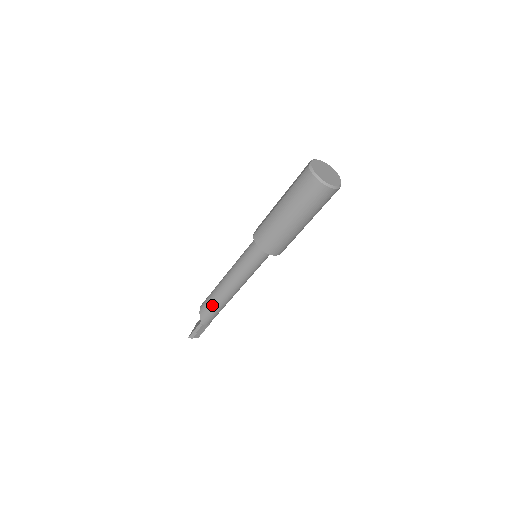
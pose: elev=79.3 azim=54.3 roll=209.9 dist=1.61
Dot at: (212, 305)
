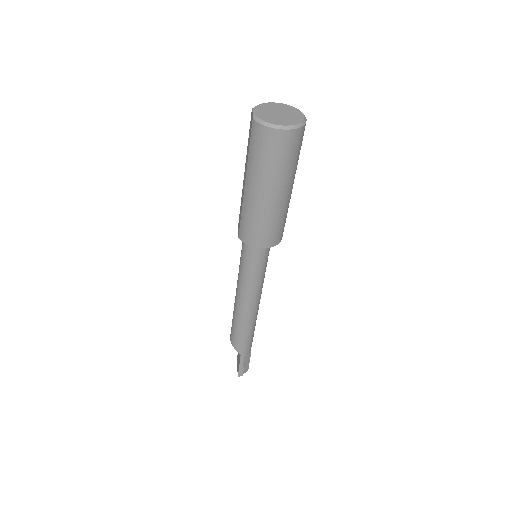
Dot at: (241, 333)
